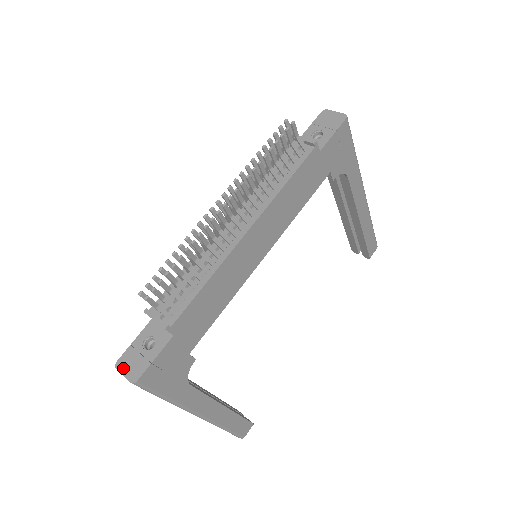
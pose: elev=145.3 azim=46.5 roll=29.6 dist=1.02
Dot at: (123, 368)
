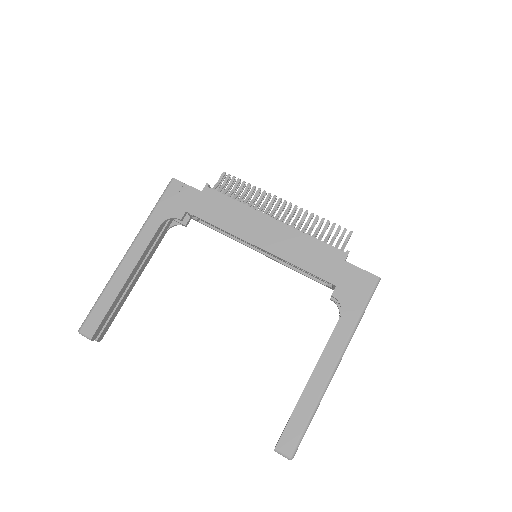
Dot at: occluded
